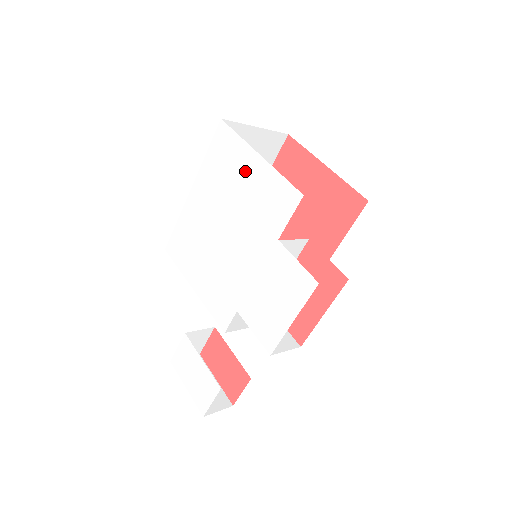
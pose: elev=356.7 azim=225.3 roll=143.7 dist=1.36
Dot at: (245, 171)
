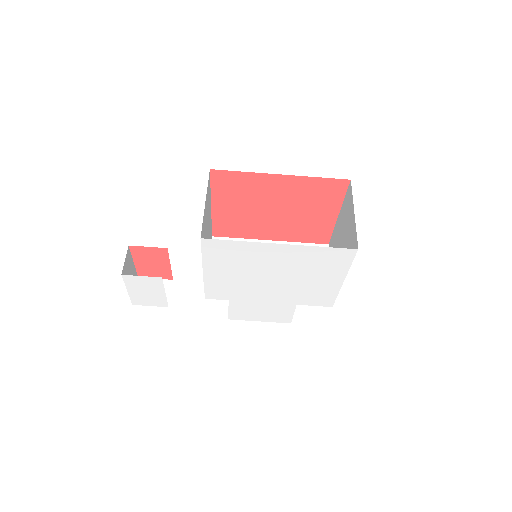
Dot at: (327, 278)
